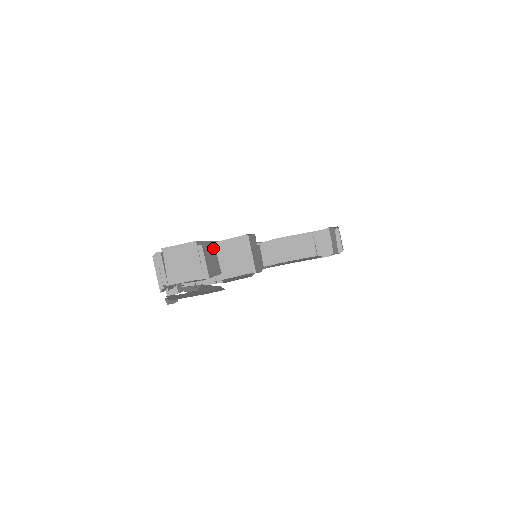
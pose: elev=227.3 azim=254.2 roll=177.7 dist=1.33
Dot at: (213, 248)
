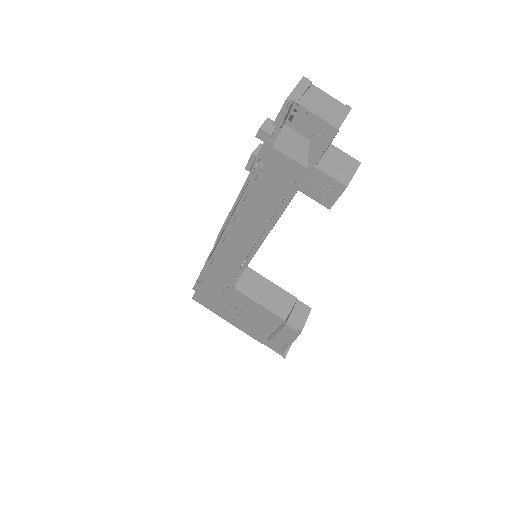
Dot at: occluded
